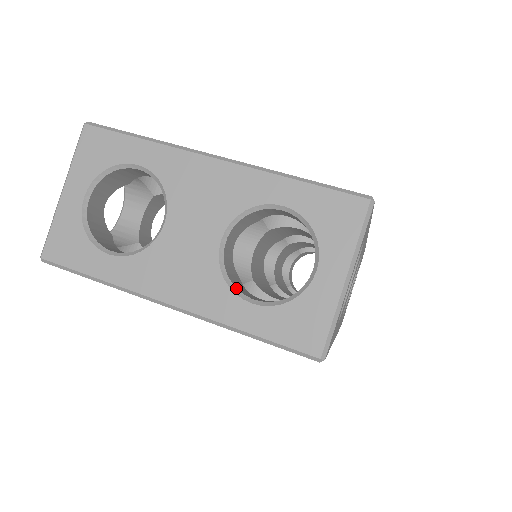
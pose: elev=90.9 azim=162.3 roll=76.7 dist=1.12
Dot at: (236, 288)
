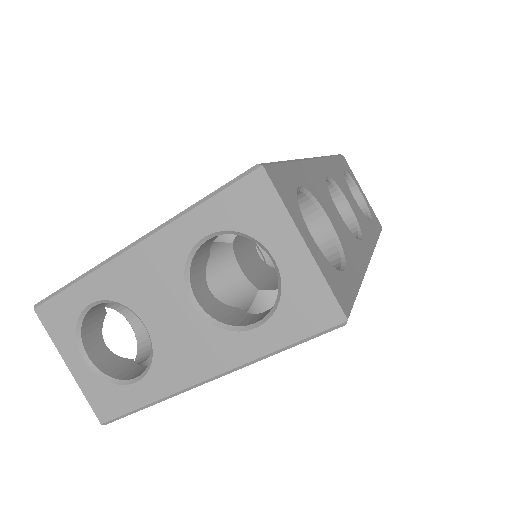
Dot at: (236, 326)
